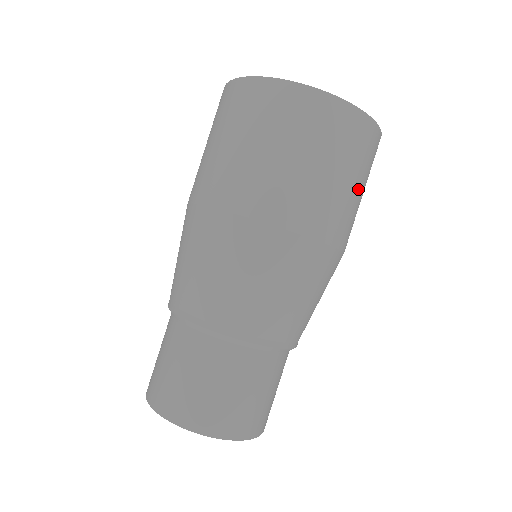
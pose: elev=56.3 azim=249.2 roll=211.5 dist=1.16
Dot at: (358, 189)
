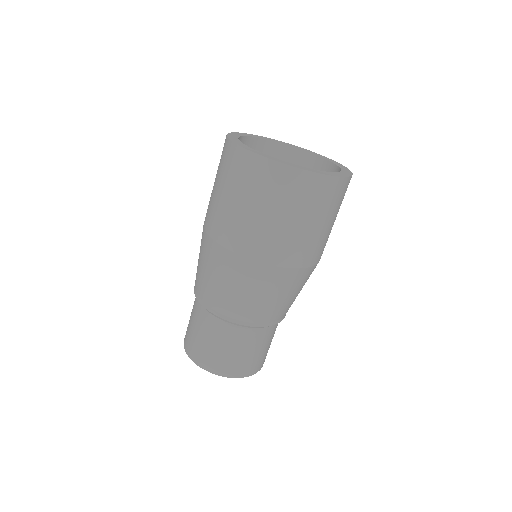
Dot at: (332, 223)
